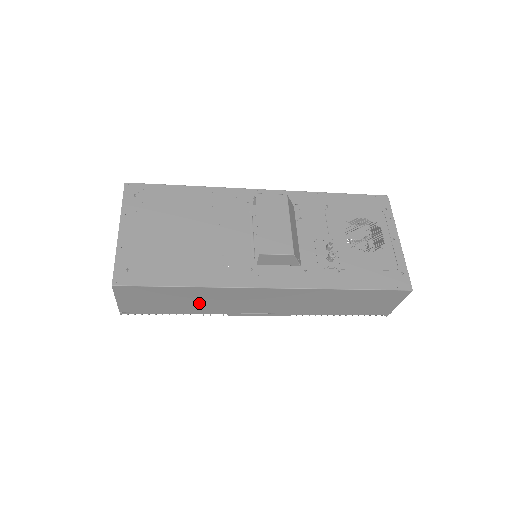
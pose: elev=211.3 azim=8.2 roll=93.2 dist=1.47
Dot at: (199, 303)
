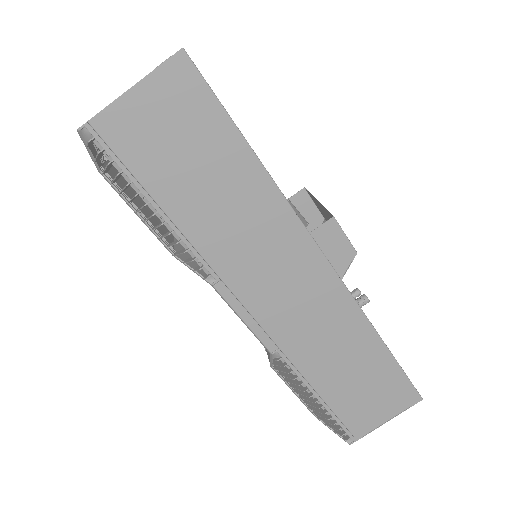
Dot at: (220, 215)
